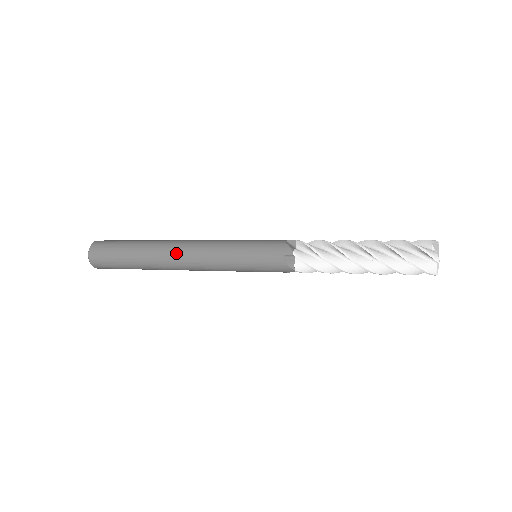
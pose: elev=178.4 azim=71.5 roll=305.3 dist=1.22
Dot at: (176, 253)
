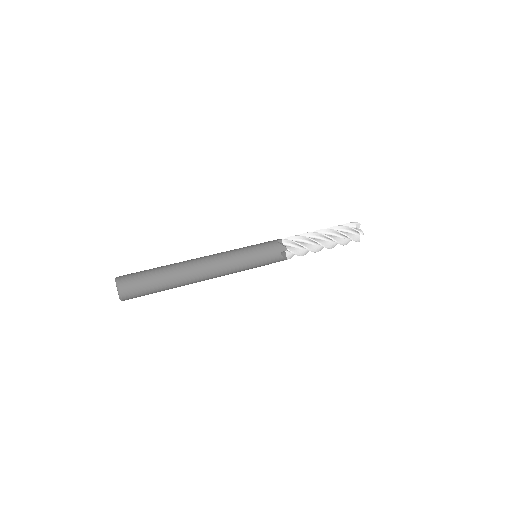
Dot at: (203, 270)
